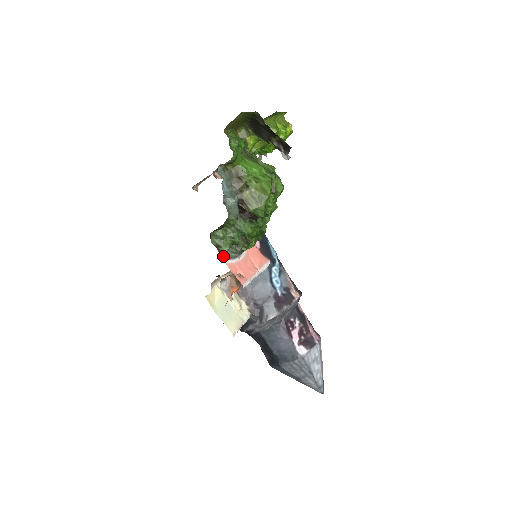
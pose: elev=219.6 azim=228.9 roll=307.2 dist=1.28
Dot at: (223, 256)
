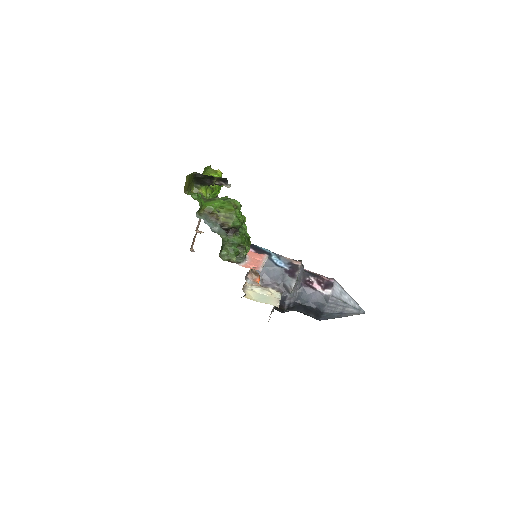
Dot at: (236, 263)
